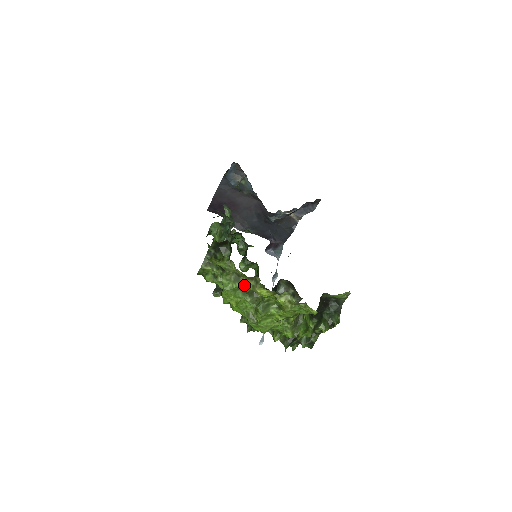
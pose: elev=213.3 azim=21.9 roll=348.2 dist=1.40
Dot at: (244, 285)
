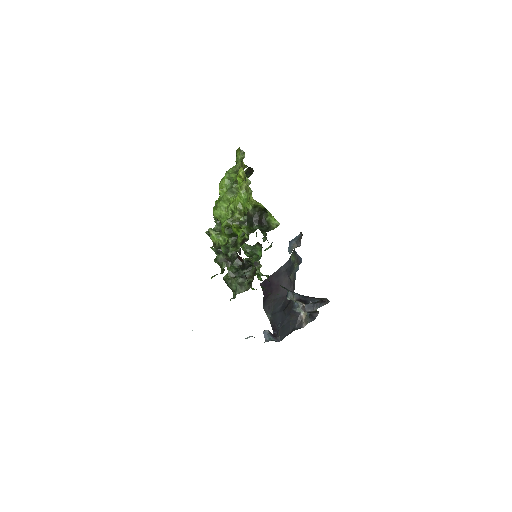
Dot at: (236, 176)
